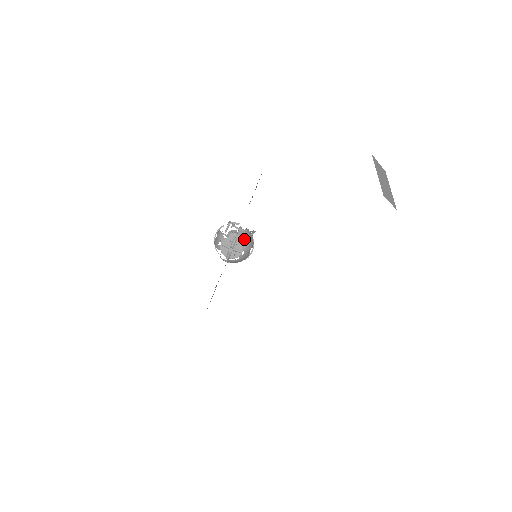
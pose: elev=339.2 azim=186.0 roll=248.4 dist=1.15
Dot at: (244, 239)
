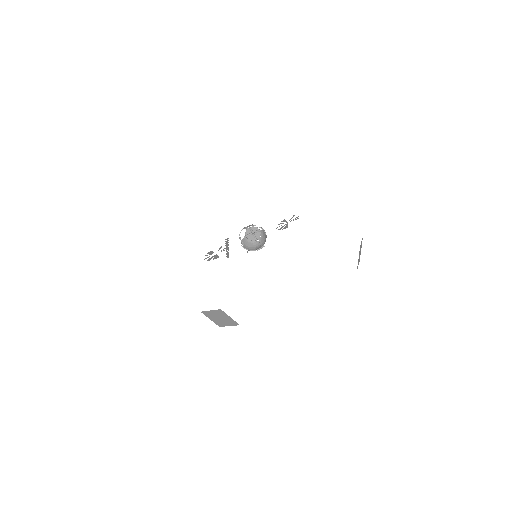
Dot at: (263, 235)
